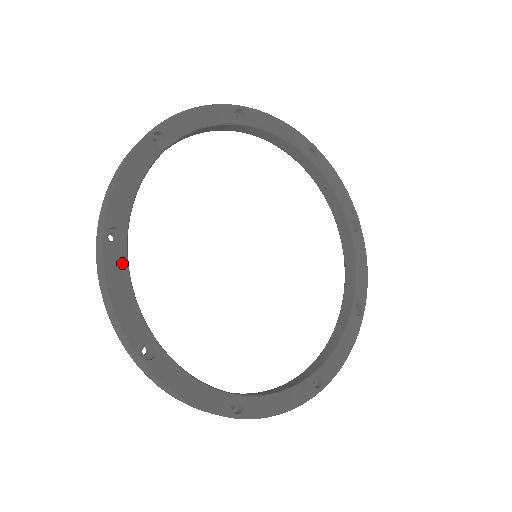
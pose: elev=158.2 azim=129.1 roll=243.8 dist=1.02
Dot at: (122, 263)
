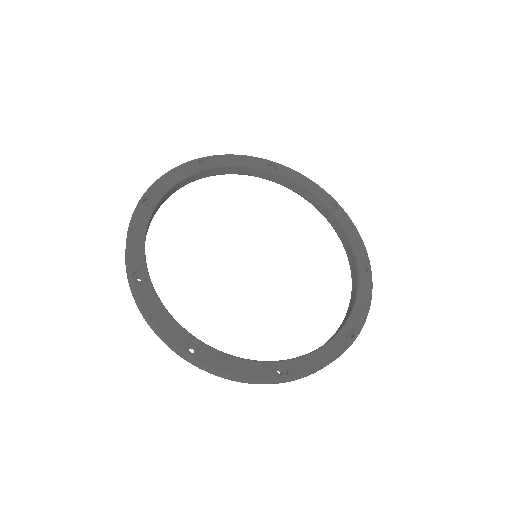
Dot at: (146, 218)
